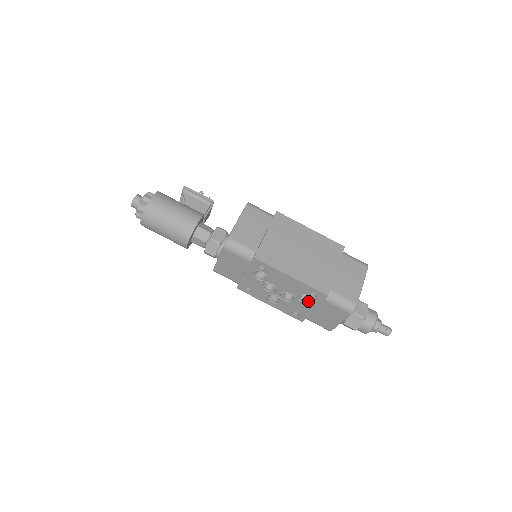
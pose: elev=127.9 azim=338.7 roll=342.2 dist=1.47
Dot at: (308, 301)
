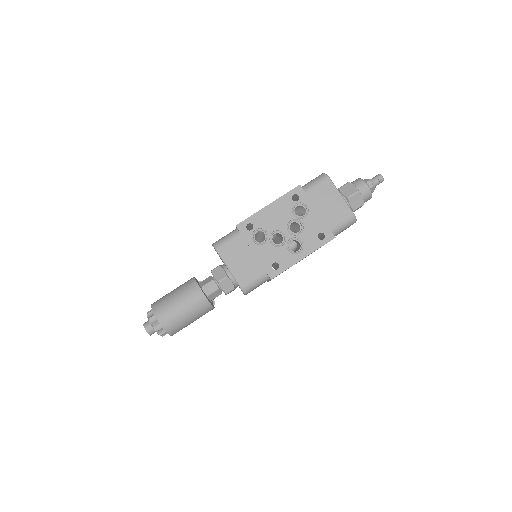
Dot at: (305, 211)
